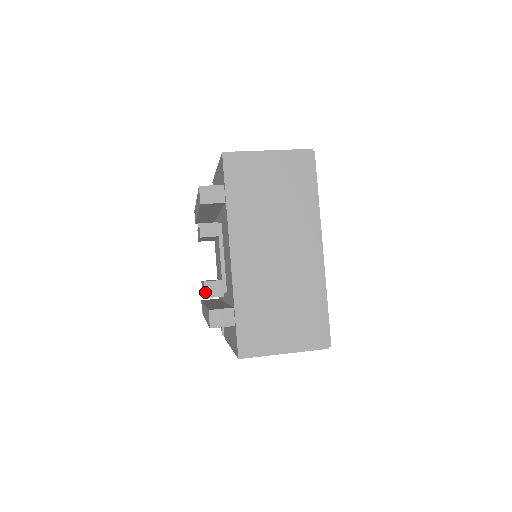
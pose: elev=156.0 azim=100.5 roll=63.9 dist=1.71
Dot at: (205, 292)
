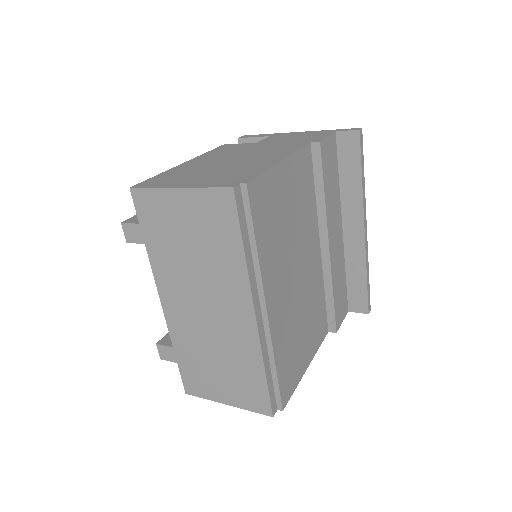
Dot at: occluded
